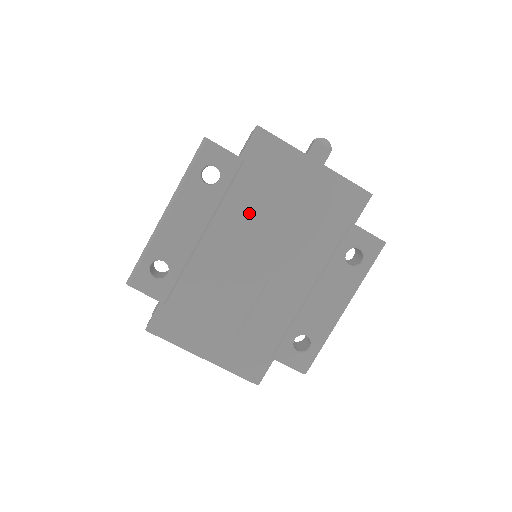
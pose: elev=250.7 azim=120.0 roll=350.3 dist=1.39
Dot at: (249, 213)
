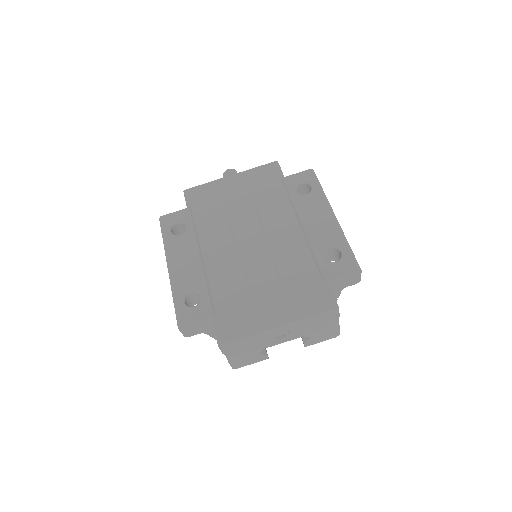
Dot at: (219, 226)
